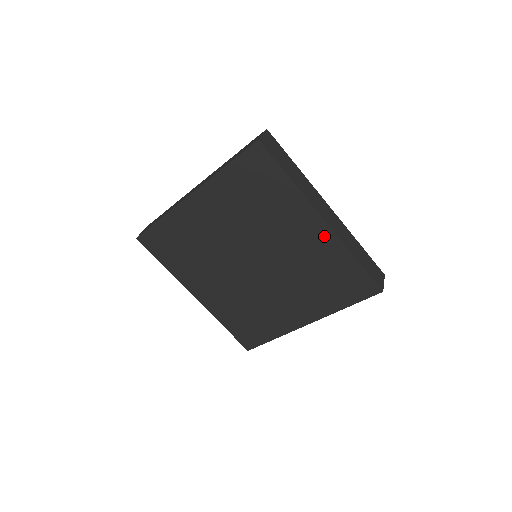
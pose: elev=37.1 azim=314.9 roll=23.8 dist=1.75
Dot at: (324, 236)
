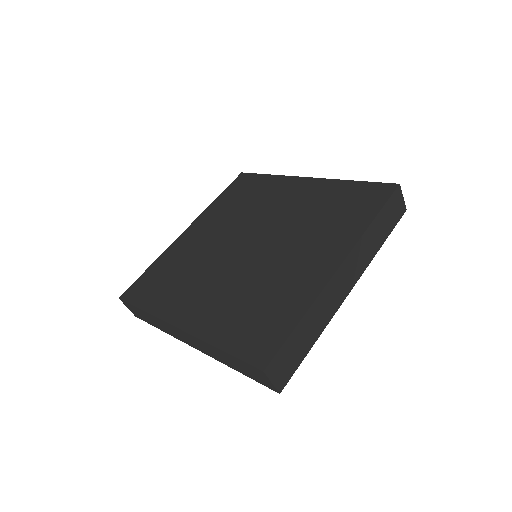
Dot at: occluded
